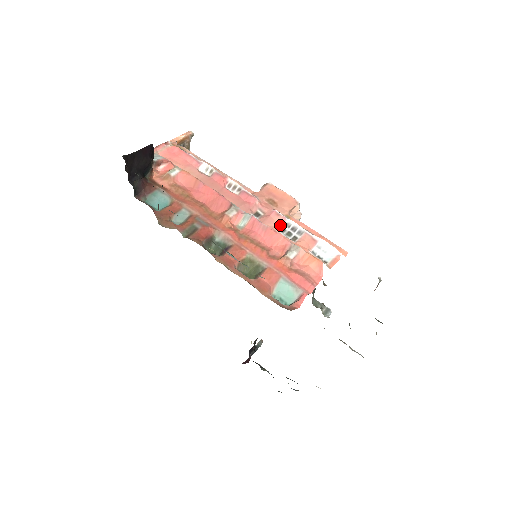
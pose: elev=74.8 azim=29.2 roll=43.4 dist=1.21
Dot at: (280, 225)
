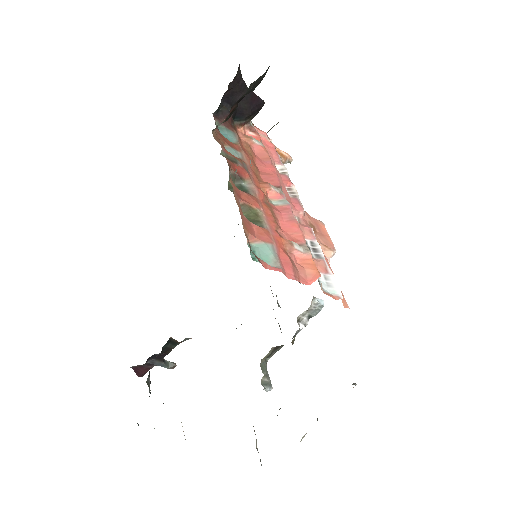
Dot at: (306, 237)
